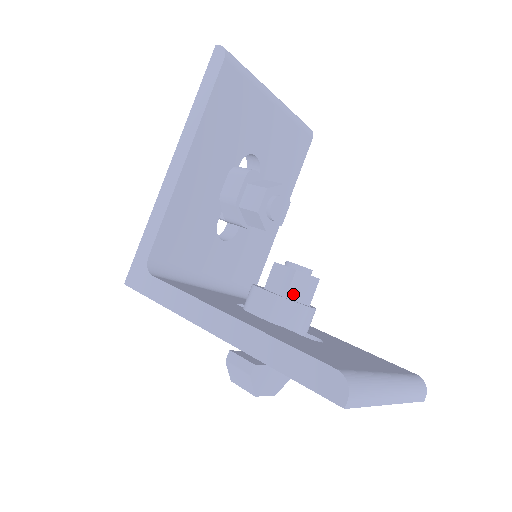
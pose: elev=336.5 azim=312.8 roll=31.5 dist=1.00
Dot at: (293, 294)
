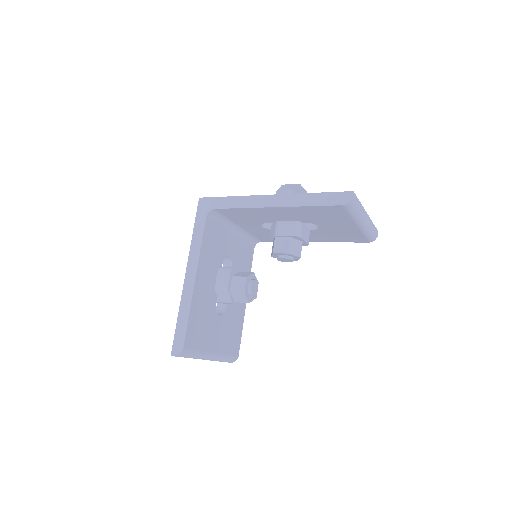
Dot at: (234, 294)
